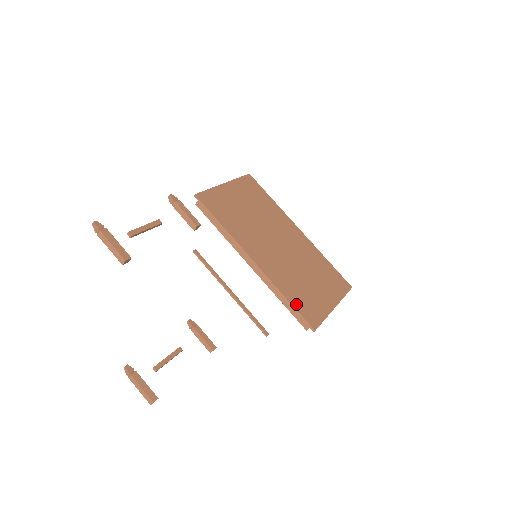
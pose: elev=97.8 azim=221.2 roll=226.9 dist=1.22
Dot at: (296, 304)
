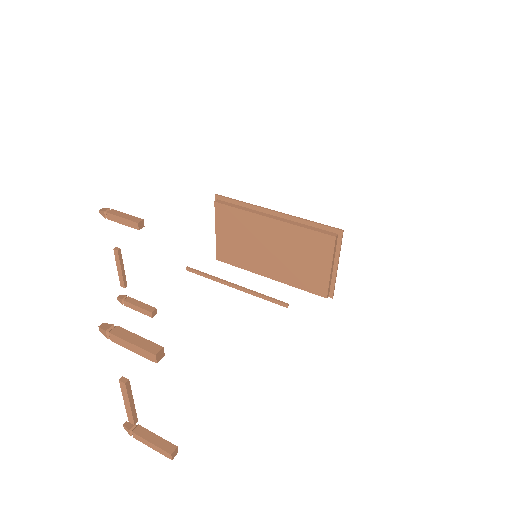
Dot at: (319, 227)
